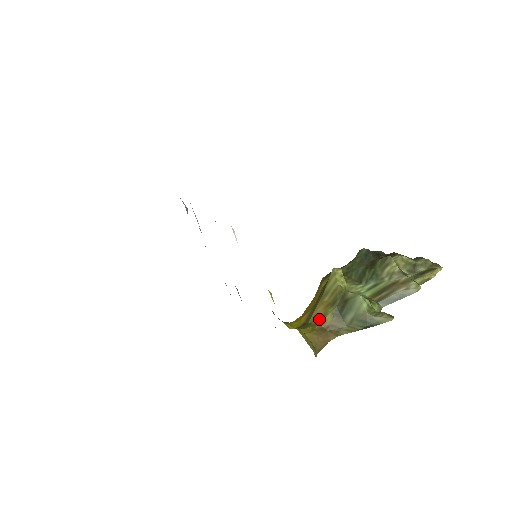
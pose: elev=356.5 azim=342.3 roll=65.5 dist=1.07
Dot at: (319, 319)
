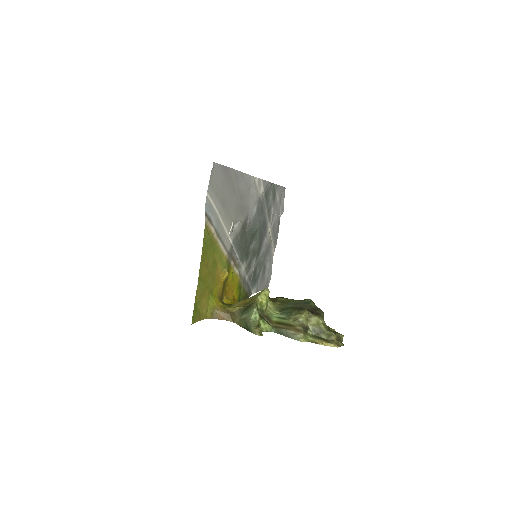
Dot at: (234, 306)
